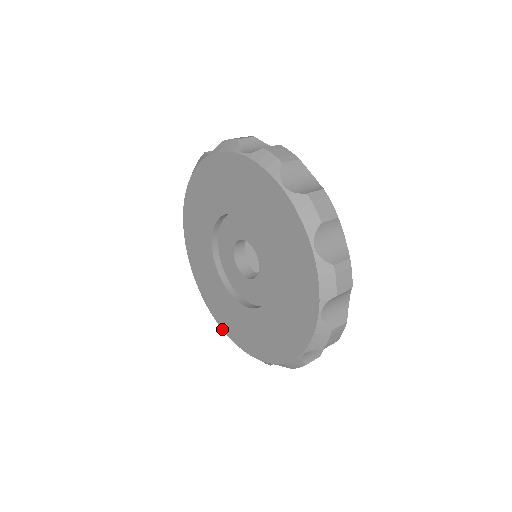
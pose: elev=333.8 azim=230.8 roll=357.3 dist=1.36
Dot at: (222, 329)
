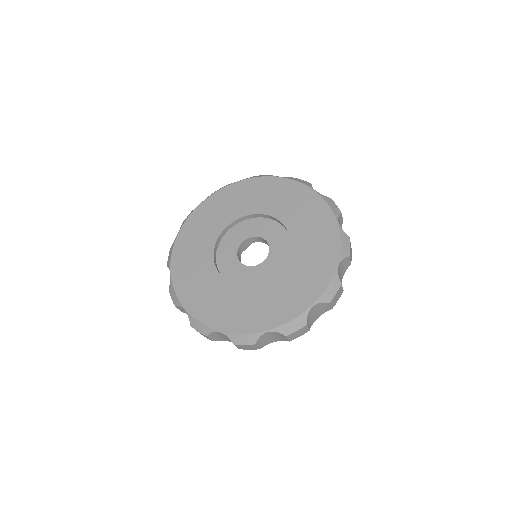
Dot at: (198, 320)
